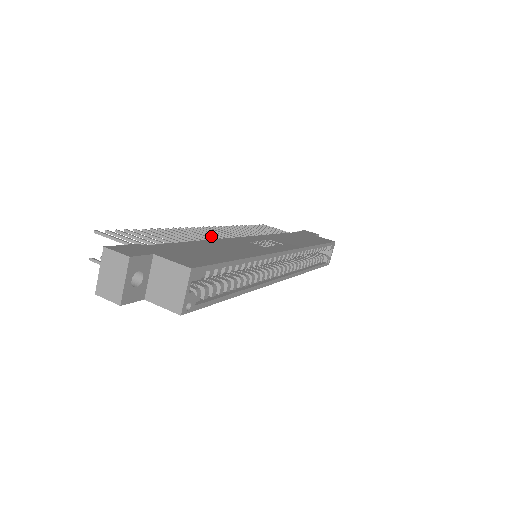
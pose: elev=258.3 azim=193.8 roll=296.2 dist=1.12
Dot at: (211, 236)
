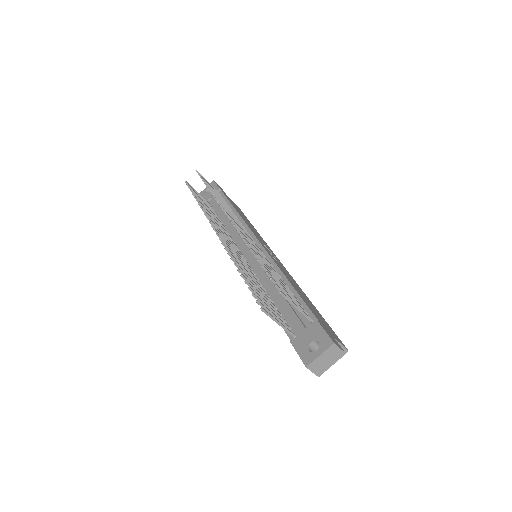
Dot at: (255, 246)
